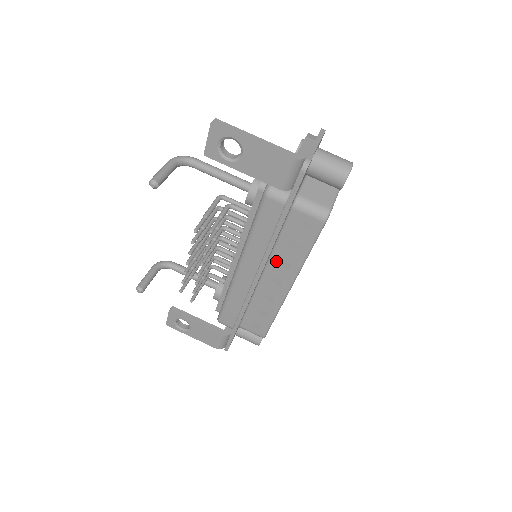
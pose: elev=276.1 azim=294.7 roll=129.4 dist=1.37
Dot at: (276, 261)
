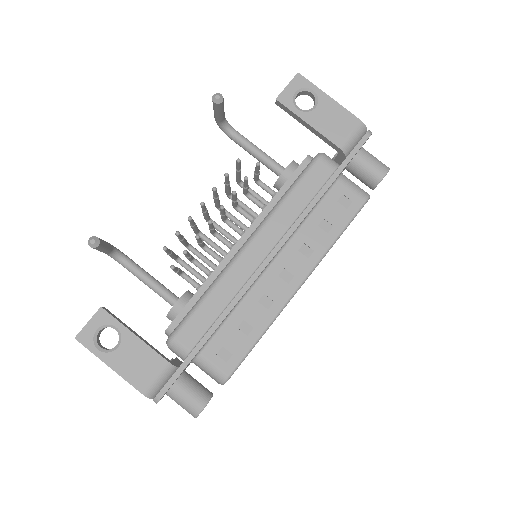
Dot at: (297, 244)
